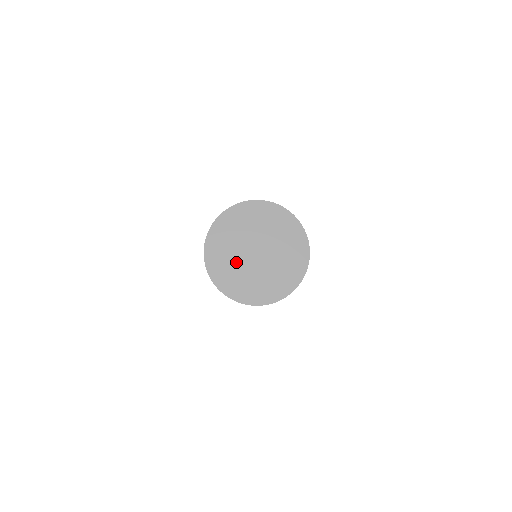
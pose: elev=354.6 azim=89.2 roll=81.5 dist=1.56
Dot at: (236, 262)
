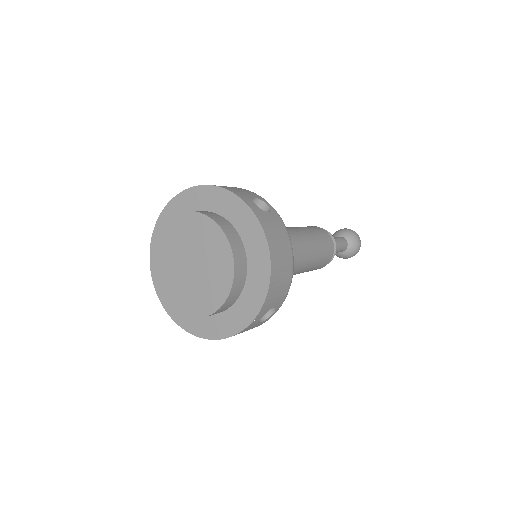
Dot at: (169, 280)
